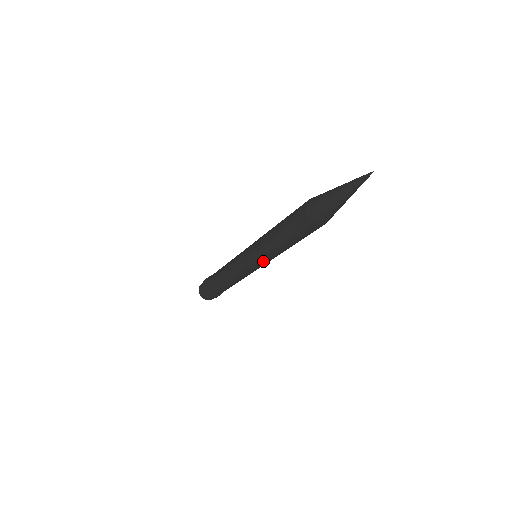
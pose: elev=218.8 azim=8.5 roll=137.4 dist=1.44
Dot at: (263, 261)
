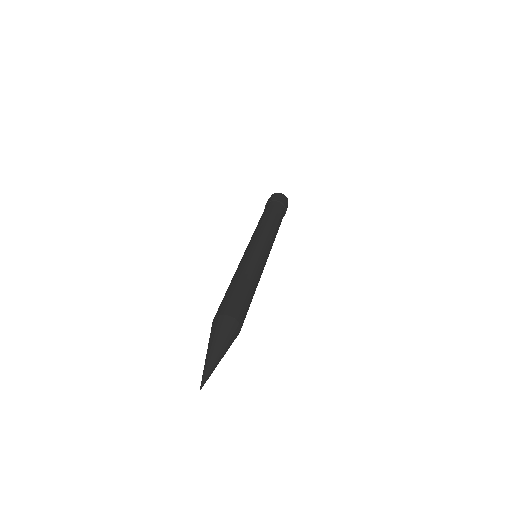
Dot at: occluded
